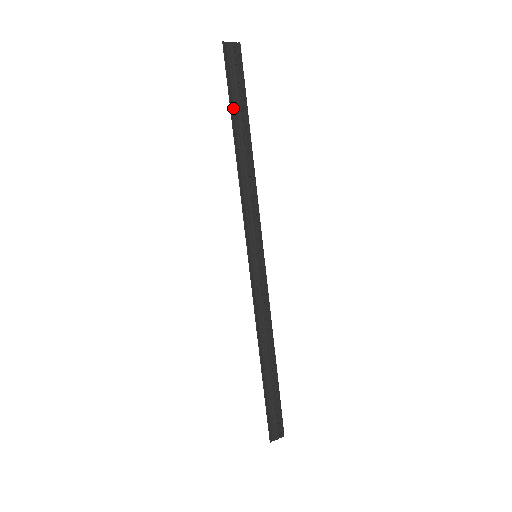
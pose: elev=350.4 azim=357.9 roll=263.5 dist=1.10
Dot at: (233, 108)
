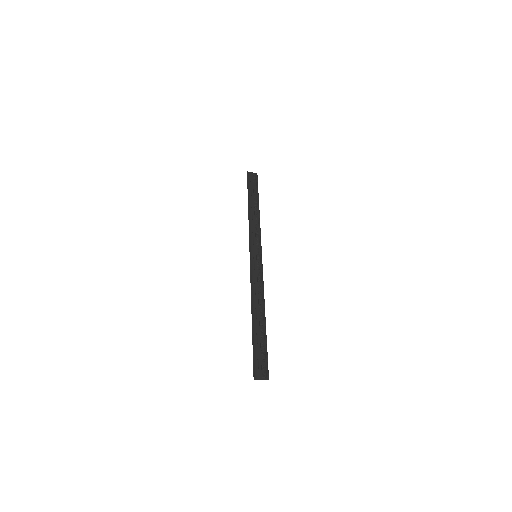
Dot at: (250, 193)
